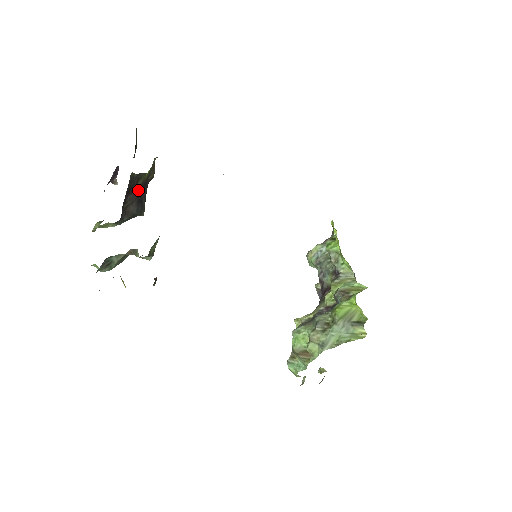
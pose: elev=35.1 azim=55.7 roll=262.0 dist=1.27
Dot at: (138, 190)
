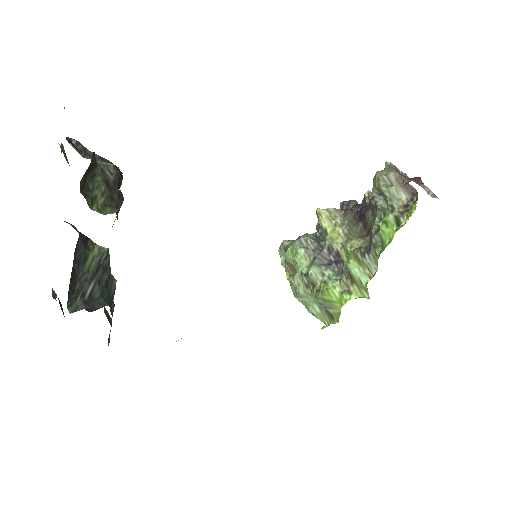
Dot at: occluded
